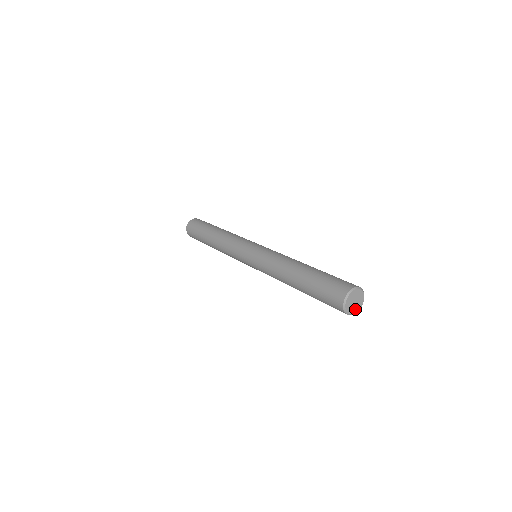
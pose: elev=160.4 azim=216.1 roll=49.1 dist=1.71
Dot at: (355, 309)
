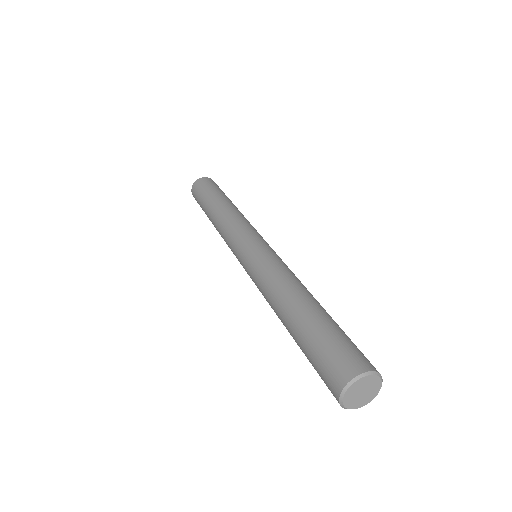
Dot at: (366, 399)
